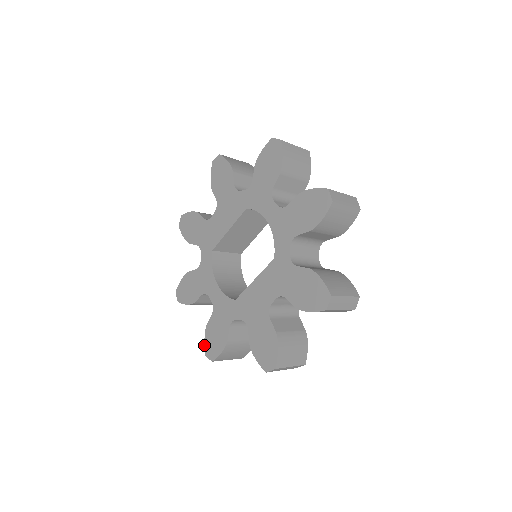
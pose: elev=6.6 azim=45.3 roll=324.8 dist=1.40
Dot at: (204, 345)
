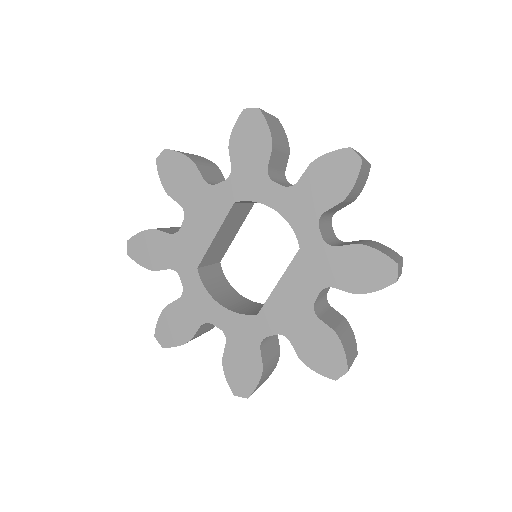
Dot at: occluded
